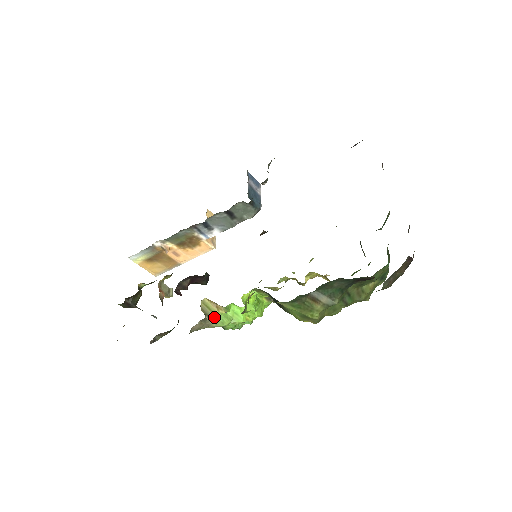
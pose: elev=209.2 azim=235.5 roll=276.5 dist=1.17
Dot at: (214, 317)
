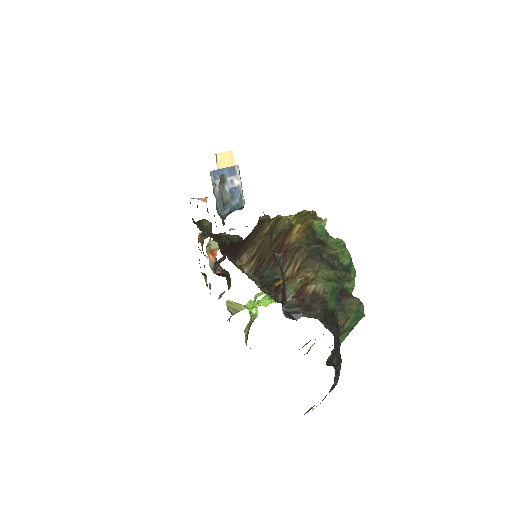
Dot at: (240, 310)
